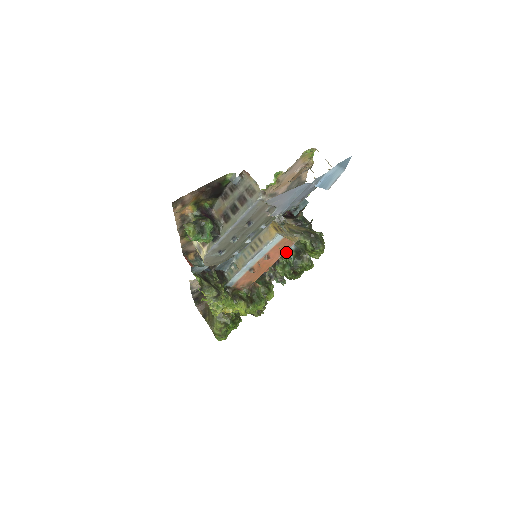
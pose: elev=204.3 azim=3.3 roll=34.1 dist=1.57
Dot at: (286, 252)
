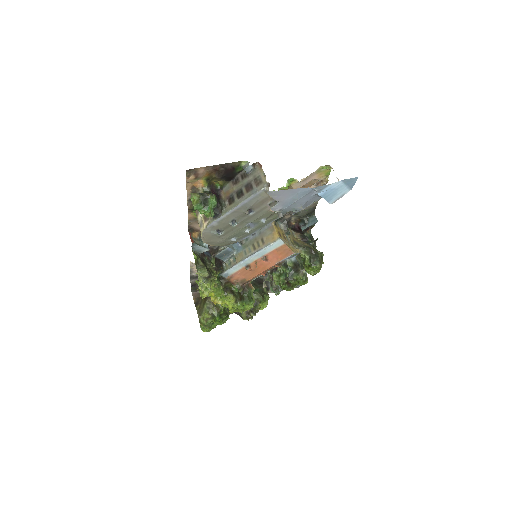
Dot at: (285, 262)
